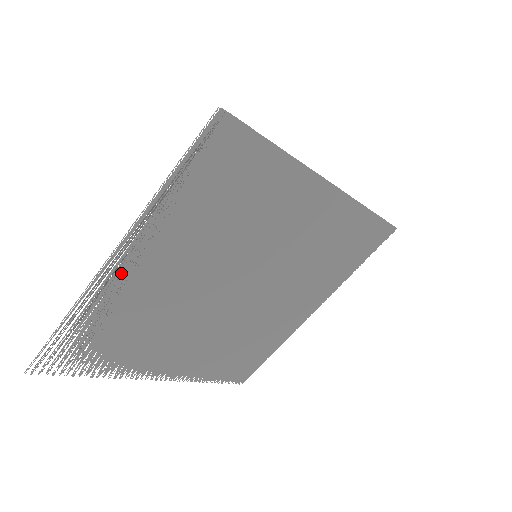
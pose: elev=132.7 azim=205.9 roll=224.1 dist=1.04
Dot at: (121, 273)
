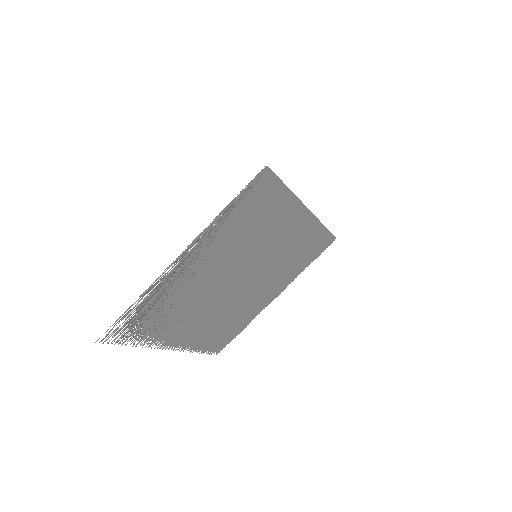
Dot at: (179, 267)
